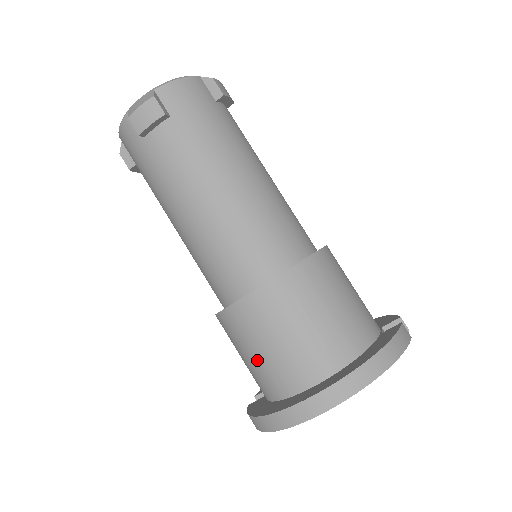
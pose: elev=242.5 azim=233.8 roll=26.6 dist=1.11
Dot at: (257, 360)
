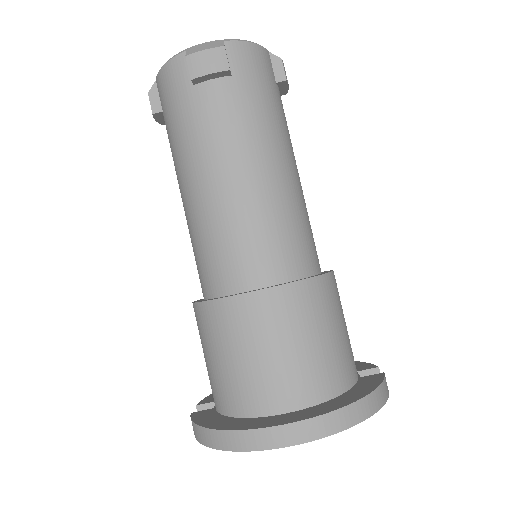
Dot at: (232, 366)
